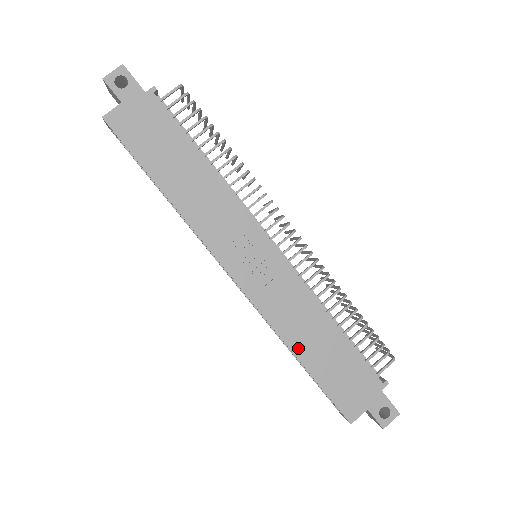
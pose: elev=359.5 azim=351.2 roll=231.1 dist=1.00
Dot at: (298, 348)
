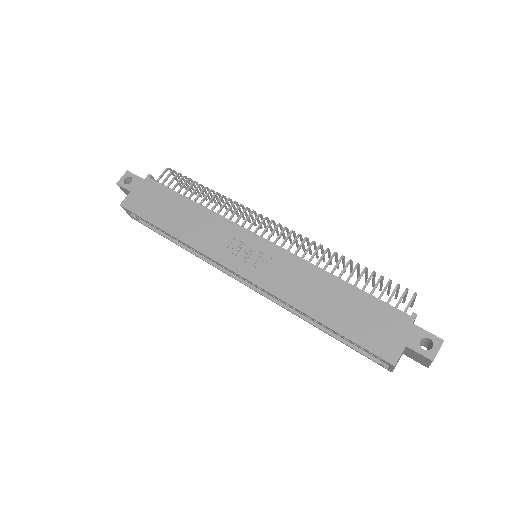
Dot at: (312, 310)
